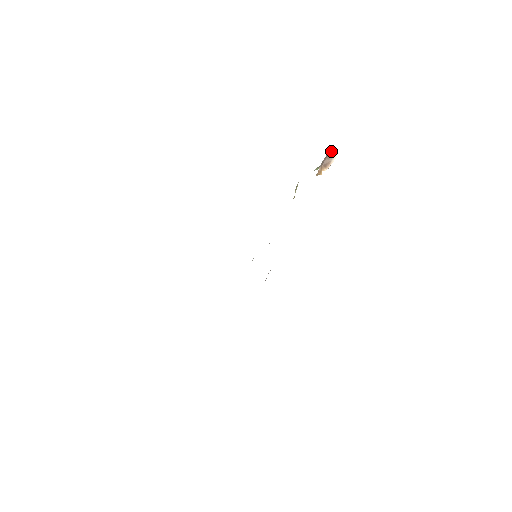
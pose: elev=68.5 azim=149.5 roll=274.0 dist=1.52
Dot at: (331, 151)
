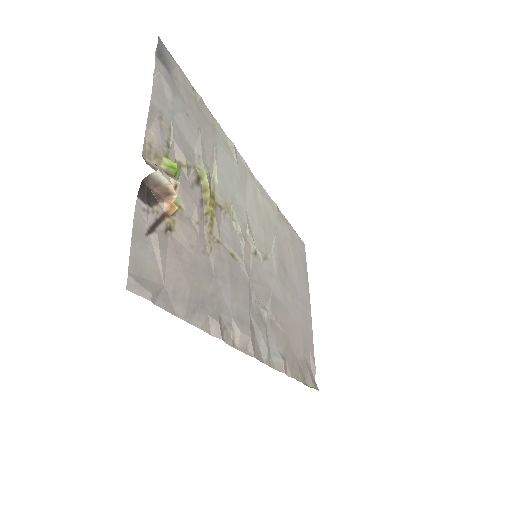
Dot at: (145, 180)
